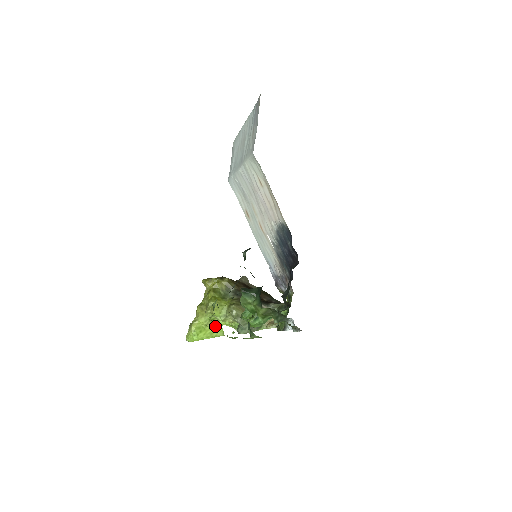
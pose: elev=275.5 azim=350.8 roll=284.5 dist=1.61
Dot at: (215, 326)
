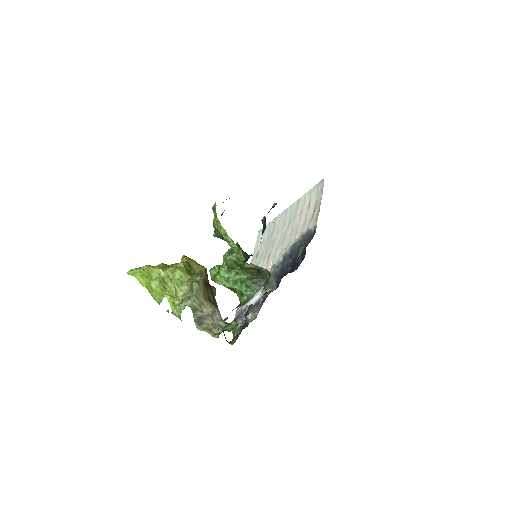
Dot at: (160, 289)
